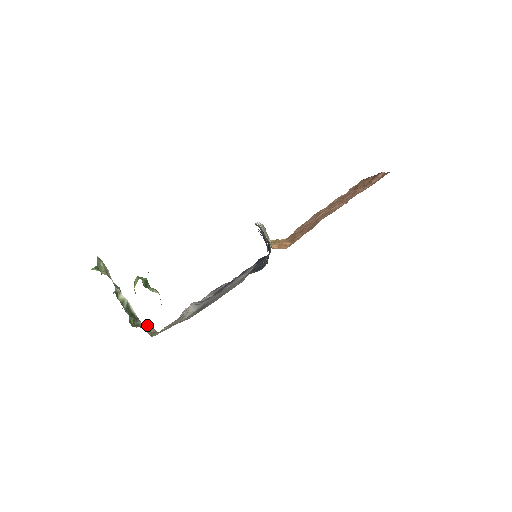
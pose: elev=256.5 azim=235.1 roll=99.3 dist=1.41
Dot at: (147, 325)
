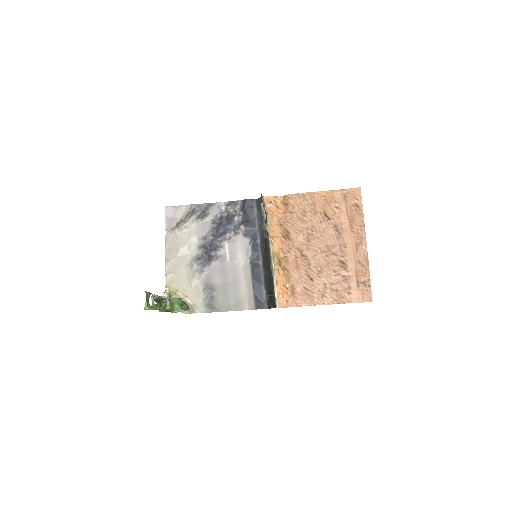
Dot at: (168, 301)
